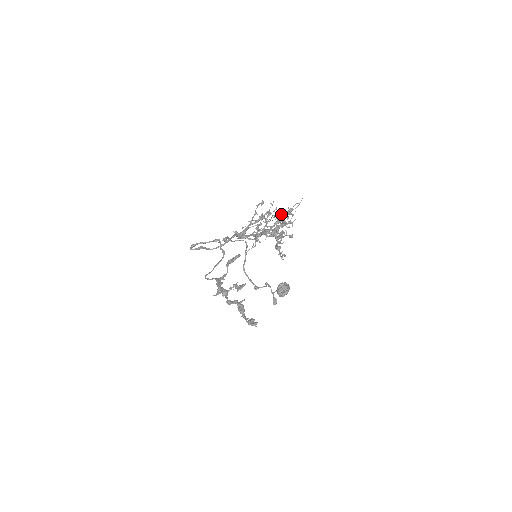
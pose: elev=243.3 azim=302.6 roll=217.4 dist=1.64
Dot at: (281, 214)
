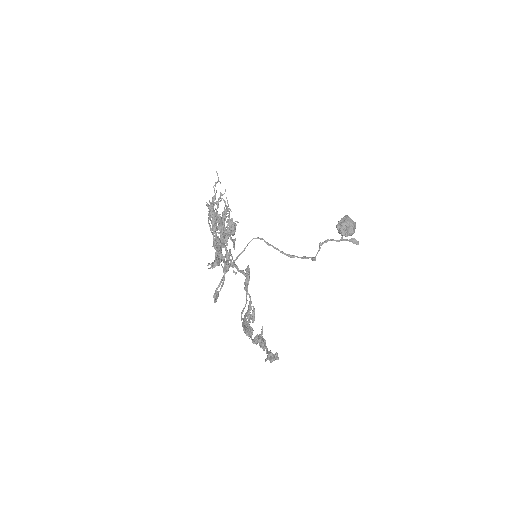
Dot at: occluded
